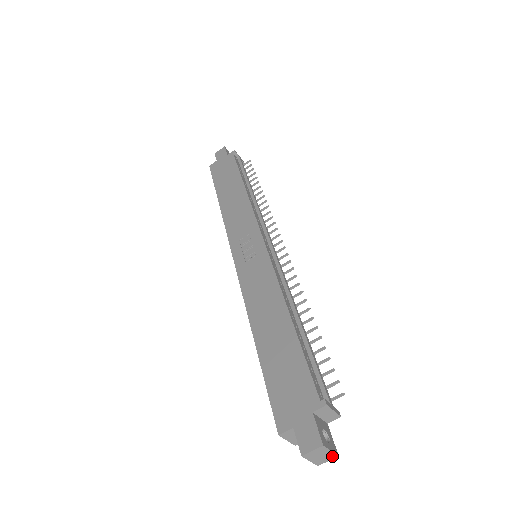
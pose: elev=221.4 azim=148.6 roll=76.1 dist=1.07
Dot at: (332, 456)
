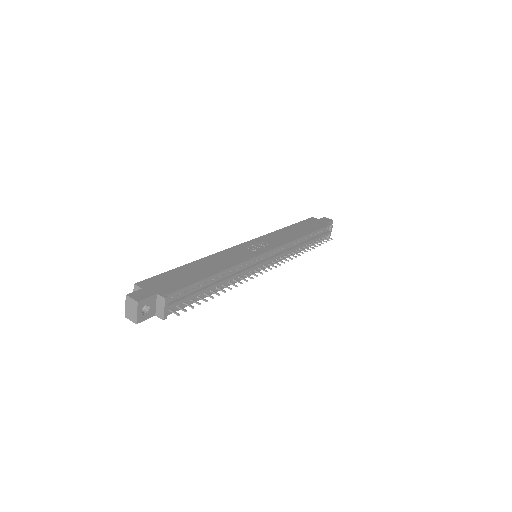
Dot at: (135, 319)
